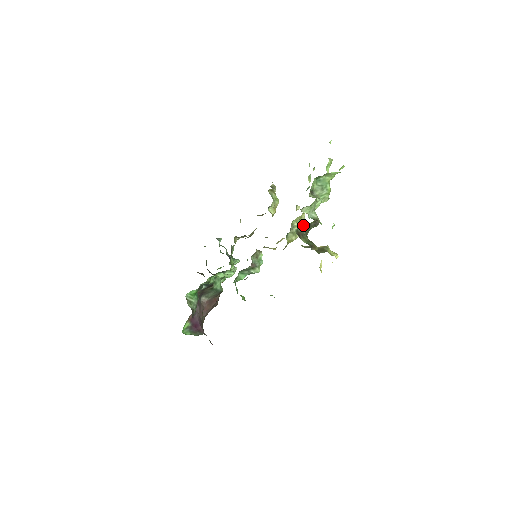
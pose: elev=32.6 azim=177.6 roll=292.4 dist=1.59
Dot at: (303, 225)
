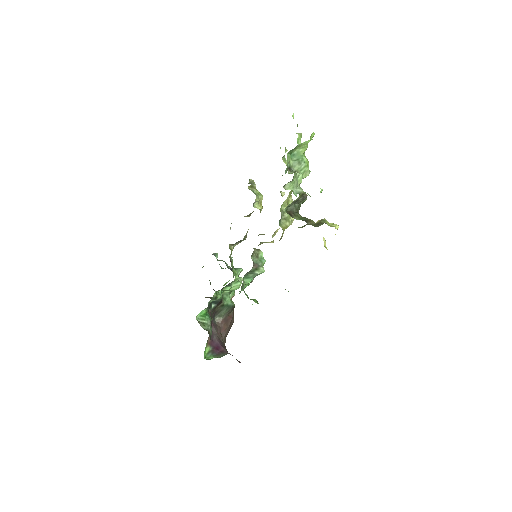
Dot at: (291, 203)
